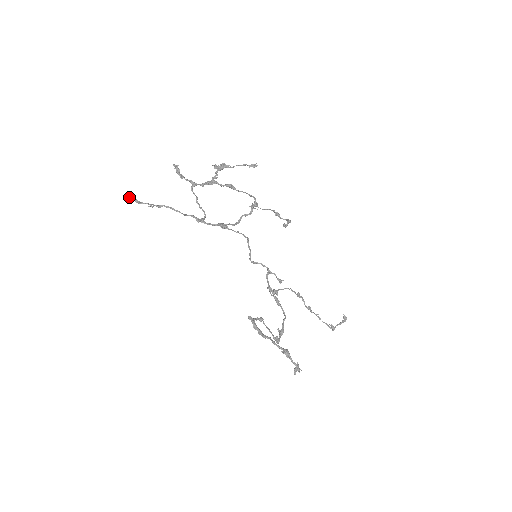
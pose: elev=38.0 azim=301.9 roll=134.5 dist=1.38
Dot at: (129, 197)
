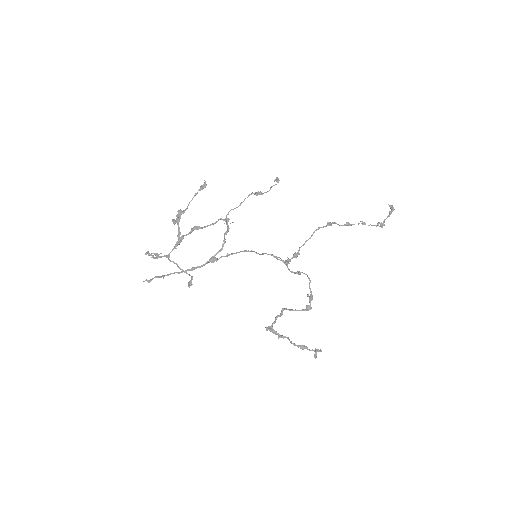
Dot at: occluded
